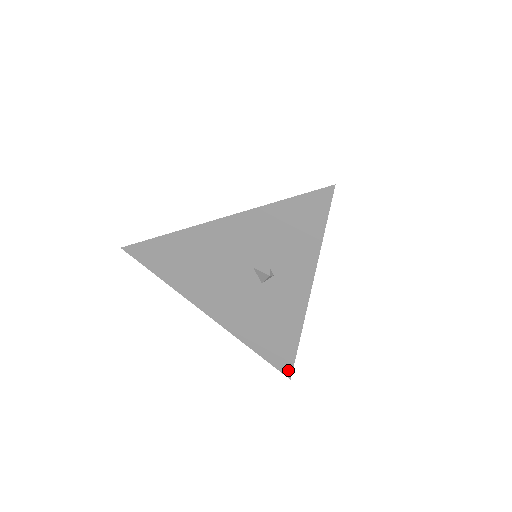
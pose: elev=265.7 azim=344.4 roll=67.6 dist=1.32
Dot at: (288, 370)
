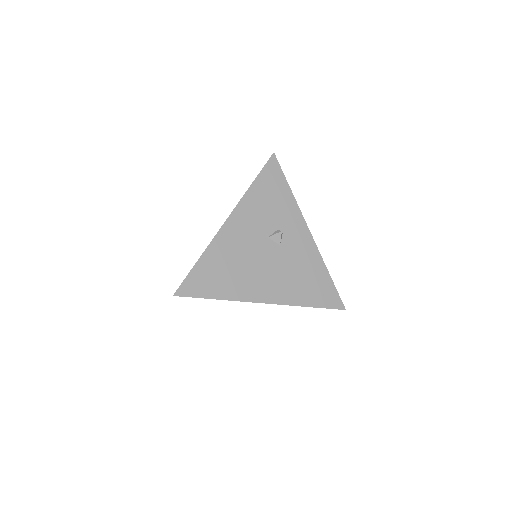
Dot at: (339, 303)
